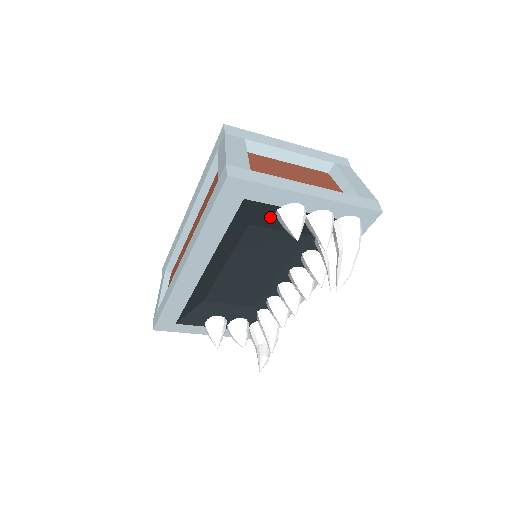
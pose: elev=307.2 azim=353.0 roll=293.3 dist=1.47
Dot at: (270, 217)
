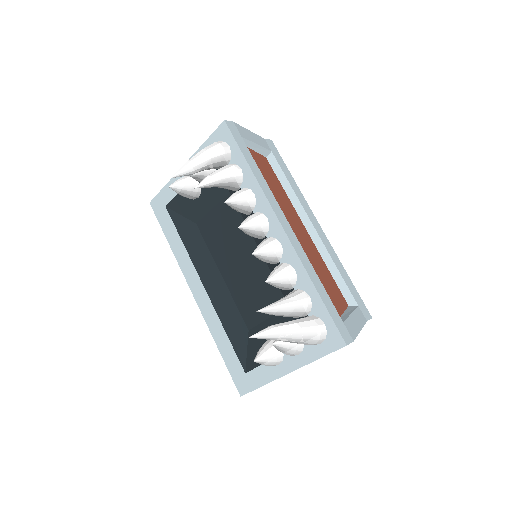
Dot at: (192, 204)
